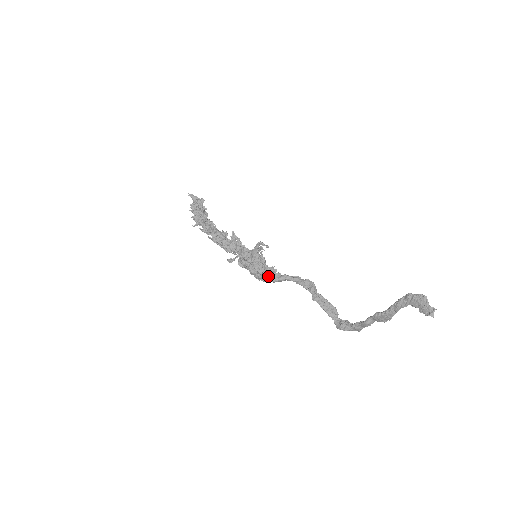
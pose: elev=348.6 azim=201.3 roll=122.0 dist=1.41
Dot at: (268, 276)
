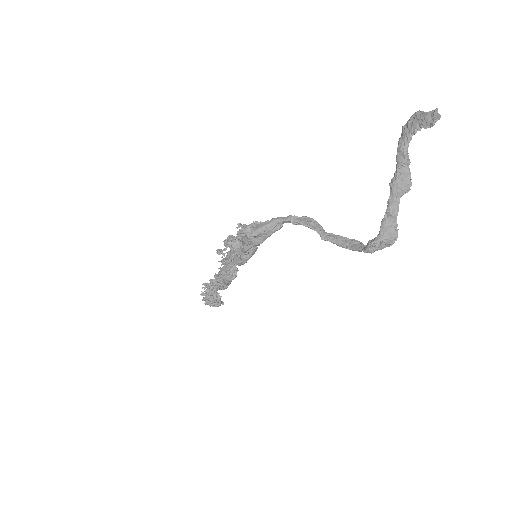
Dot at: (257, 230)
